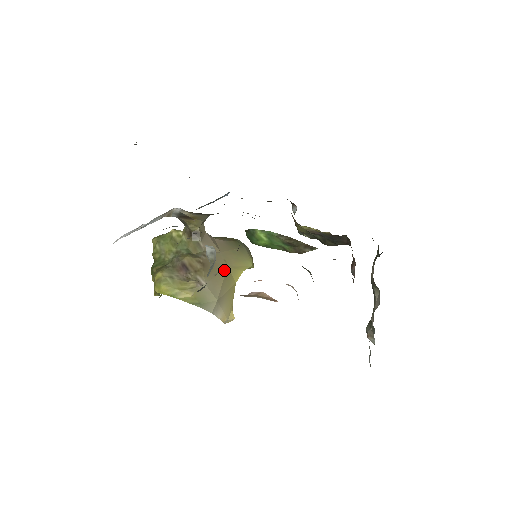
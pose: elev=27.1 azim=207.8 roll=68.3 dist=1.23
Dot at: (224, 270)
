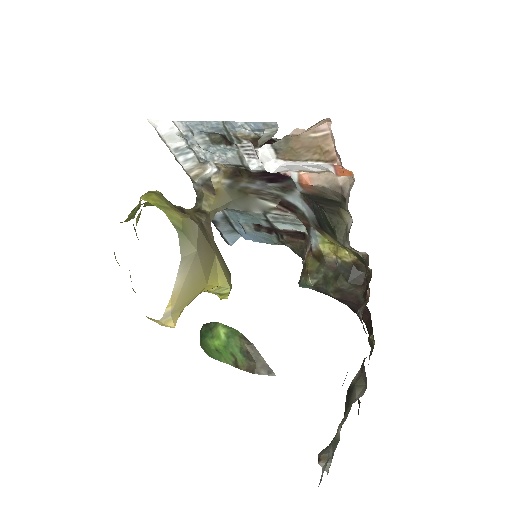
Dot at: (212, 251)
